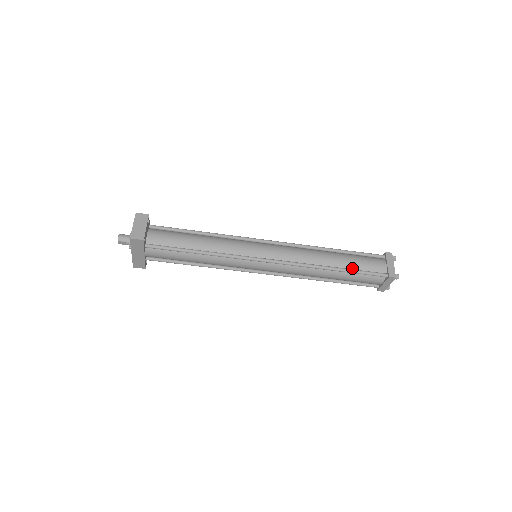
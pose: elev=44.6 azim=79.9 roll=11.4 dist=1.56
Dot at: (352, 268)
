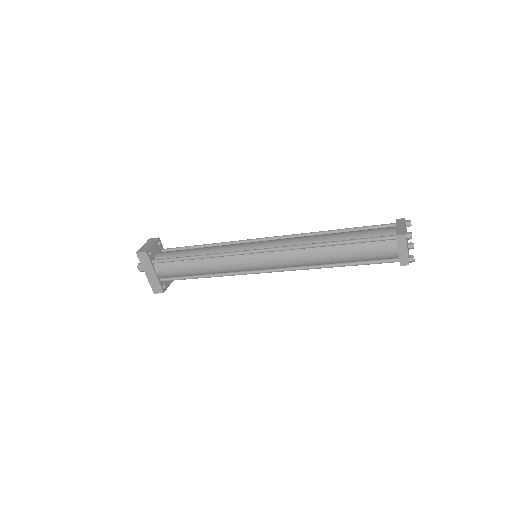
Dot at: (353, 239)
